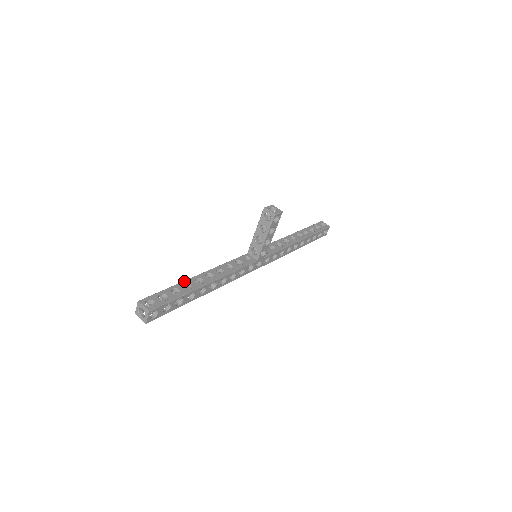
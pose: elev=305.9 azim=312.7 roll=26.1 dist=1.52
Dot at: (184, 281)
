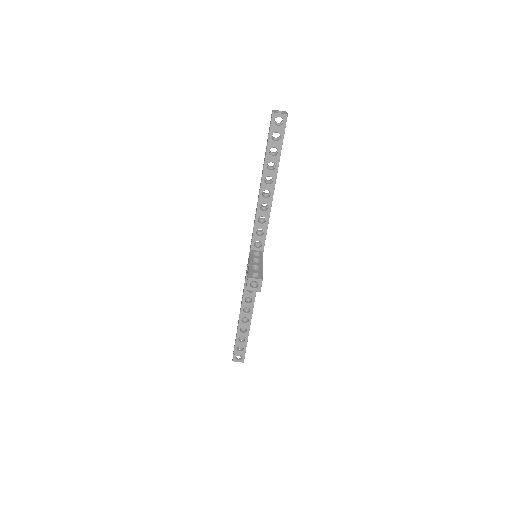
Dot at: (238, 329)
